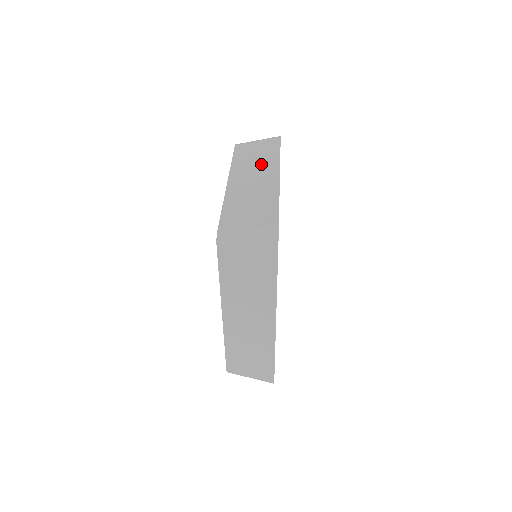
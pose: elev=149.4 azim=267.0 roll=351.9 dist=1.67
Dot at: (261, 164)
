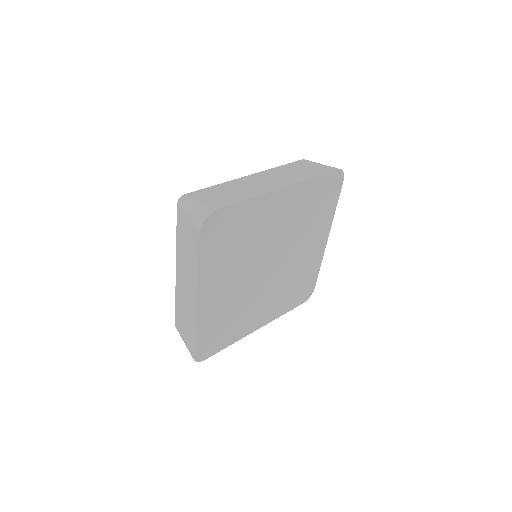
Dot at: (288, 176)
